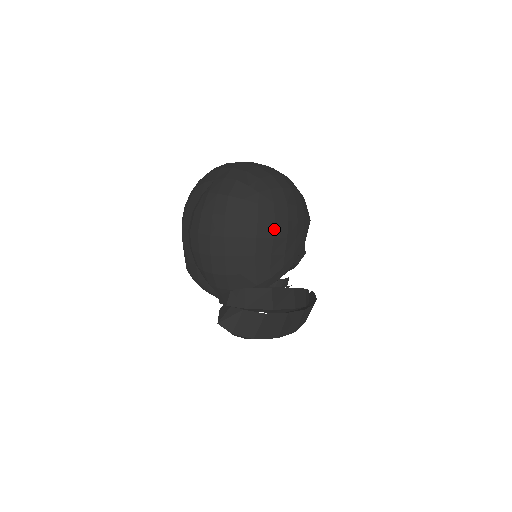
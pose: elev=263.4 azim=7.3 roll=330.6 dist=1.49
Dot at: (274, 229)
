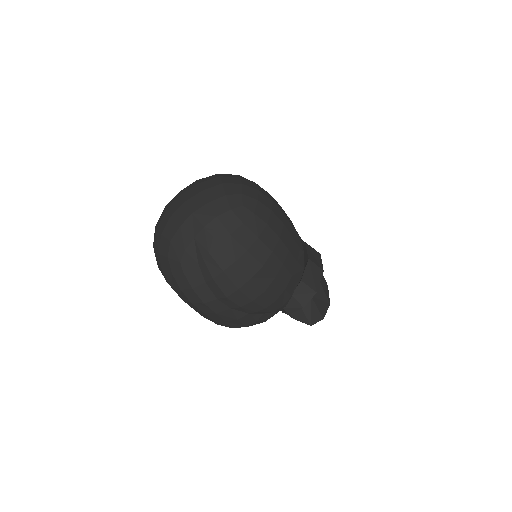
Dot at: (278, 218)
